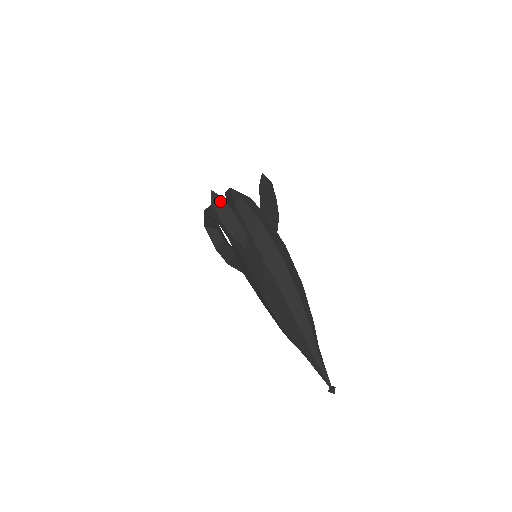
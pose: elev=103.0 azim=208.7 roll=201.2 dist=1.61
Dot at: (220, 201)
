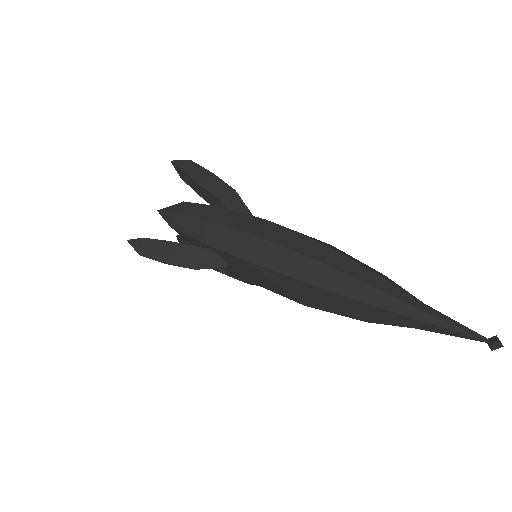
Dot at: (145, 244)
